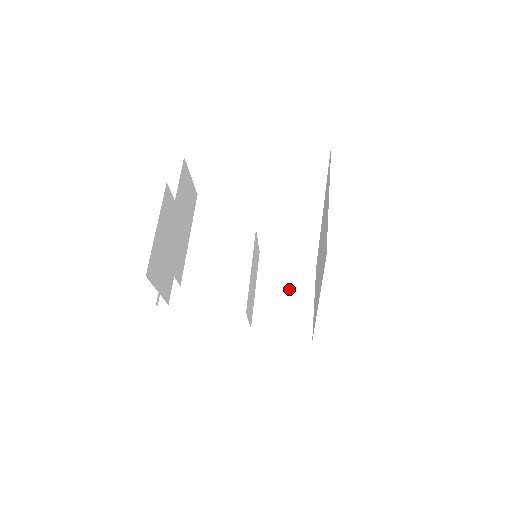
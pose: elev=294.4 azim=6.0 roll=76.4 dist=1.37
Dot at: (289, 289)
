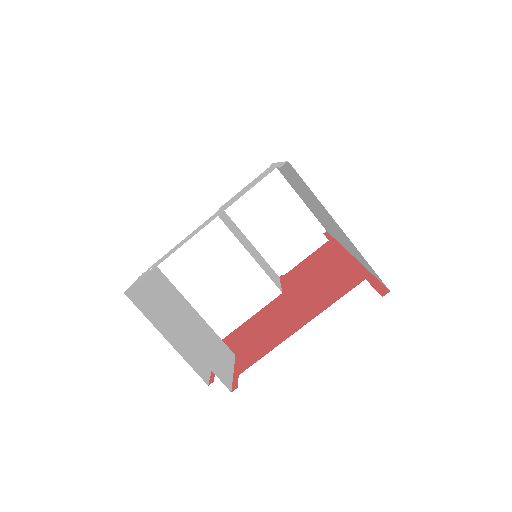
Dot at: (280, 220)
